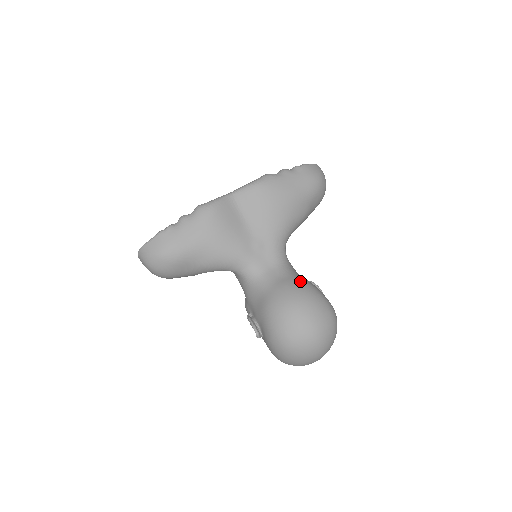
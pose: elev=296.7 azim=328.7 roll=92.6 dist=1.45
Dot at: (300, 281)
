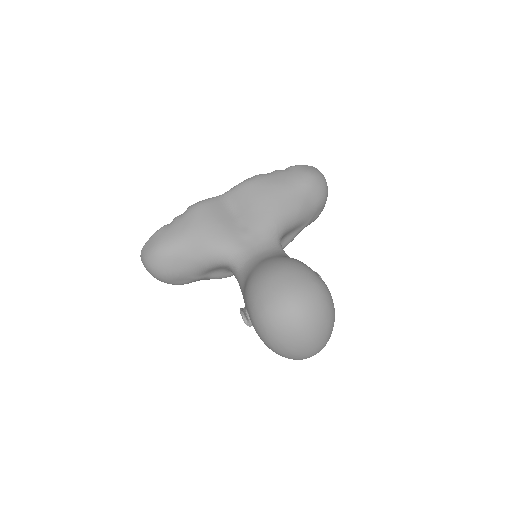
Dot at: (284, 257)
